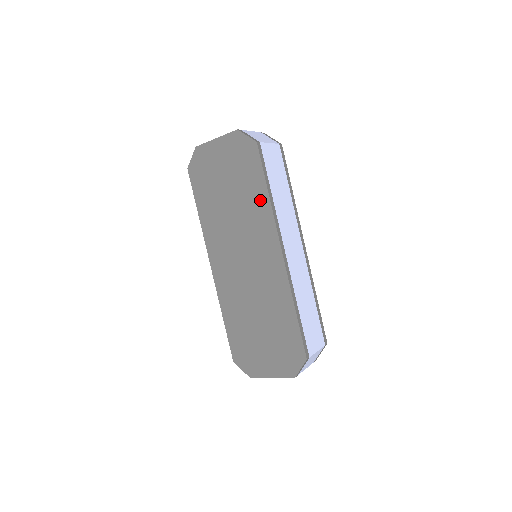
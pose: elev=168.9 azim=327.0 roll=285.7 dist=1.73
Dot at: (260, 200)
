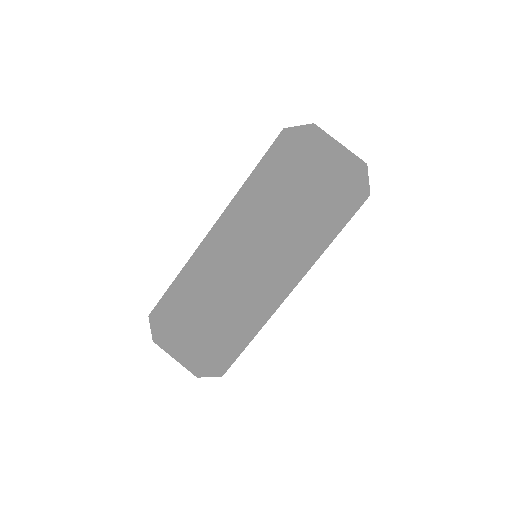
Dot at: (319, 237)
